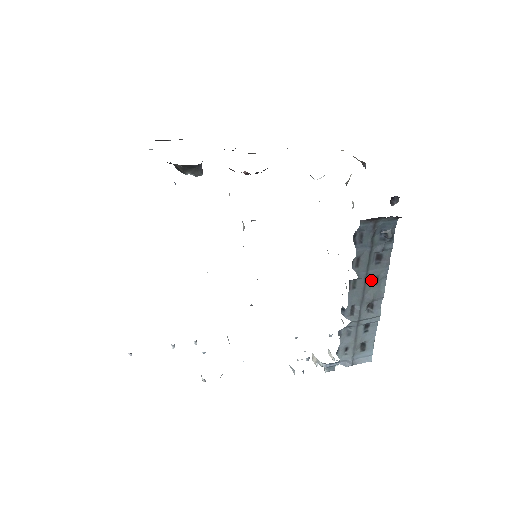
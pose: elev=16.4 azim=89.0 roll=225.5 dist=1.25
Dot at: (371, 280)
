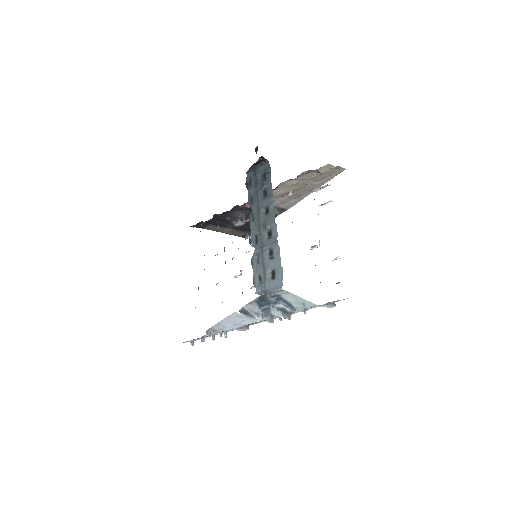
Dot at: (265, 212)
